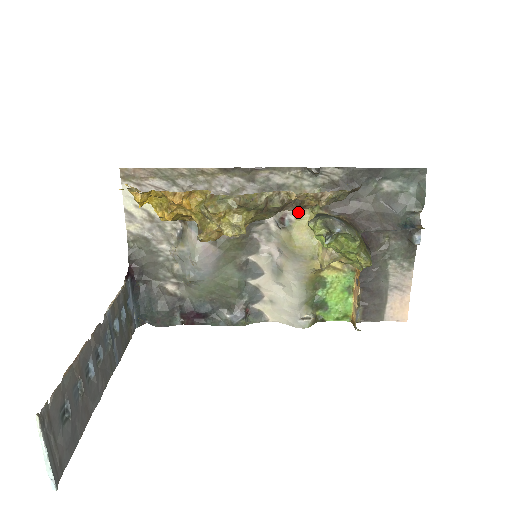
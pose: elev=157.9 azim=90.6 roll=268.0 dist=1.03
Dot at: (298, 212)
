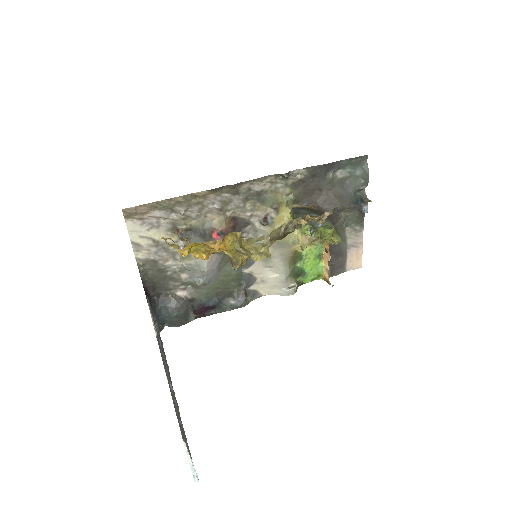
Dot at: (276, 210)
